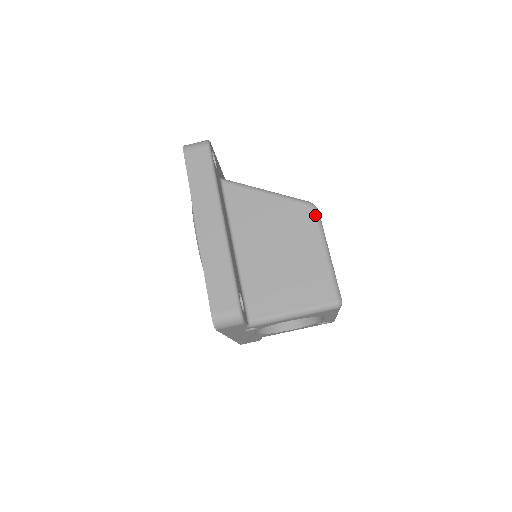
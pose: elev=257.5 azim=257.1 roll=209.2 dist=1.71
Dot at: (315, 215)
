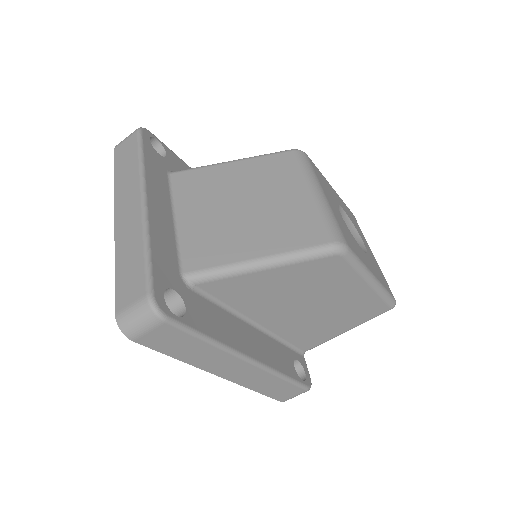
Dot at: (348, 260)
